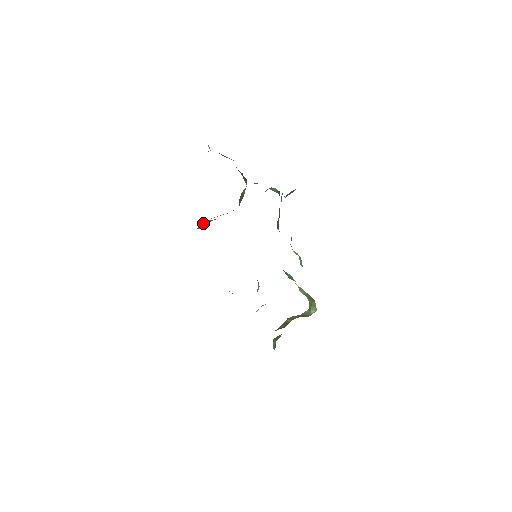
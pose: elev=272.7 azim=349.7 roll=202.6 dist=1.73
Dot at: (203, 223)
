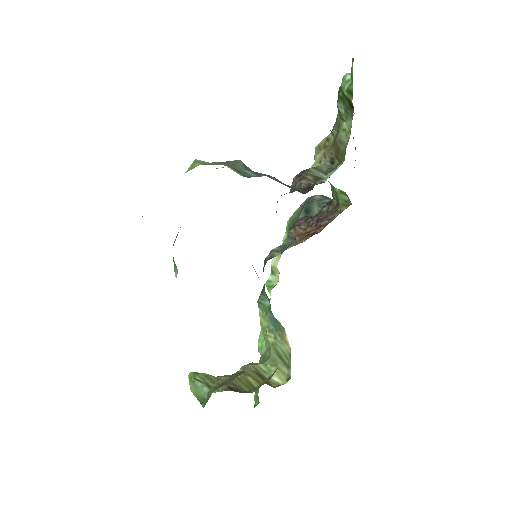
Dot at: (237, 162)
